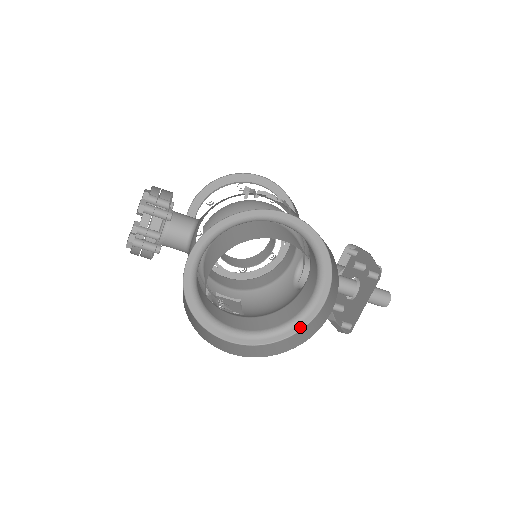
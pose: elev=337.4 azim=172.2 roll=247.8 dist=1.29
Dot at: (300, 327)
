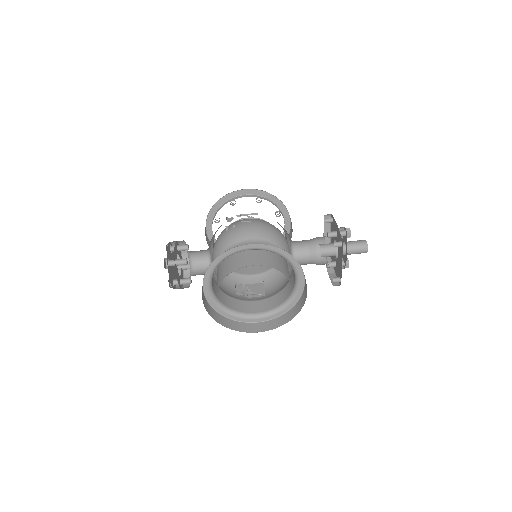
Dot at: (297, 300)
